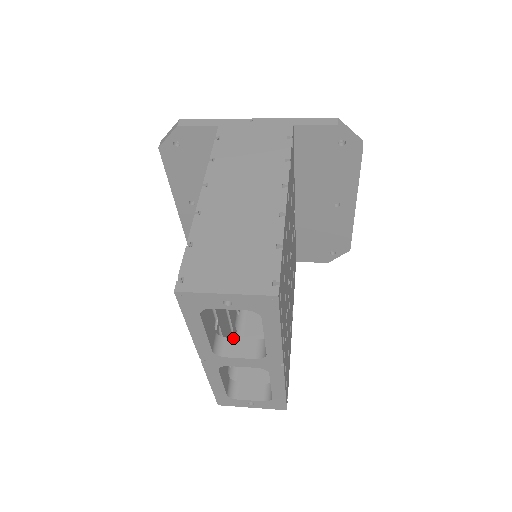
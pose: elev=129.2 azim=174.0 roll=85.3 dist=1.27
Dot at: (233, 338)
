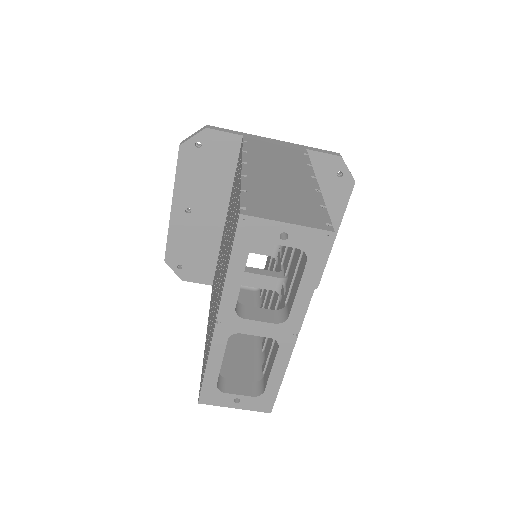
Dot at: (249, 306)
